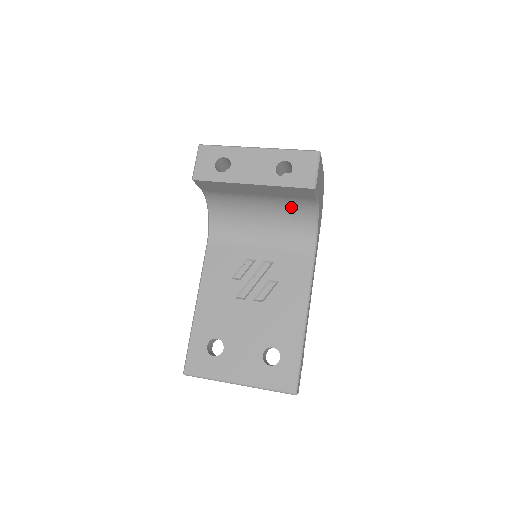
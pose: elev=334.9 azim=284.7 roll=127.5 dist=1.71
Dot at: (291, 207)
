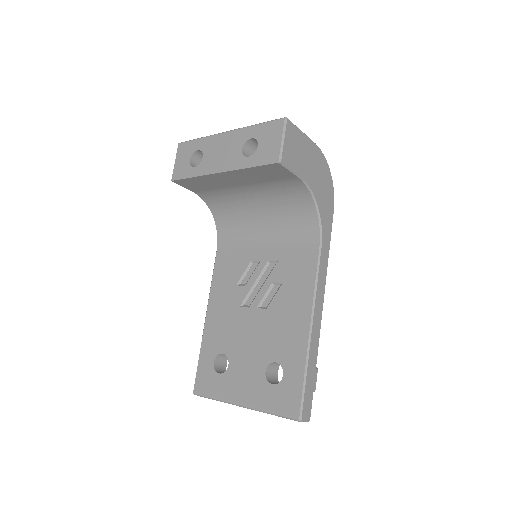
Dot at: (282, 193)
